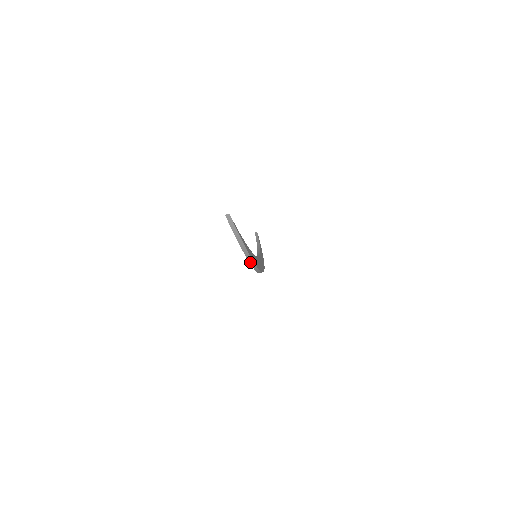
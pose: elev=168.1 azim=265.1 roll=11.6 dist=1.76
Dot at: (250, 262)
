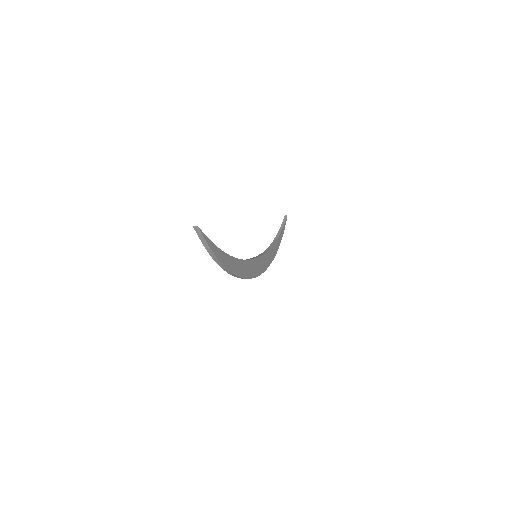
Dot at: (229, 273)
